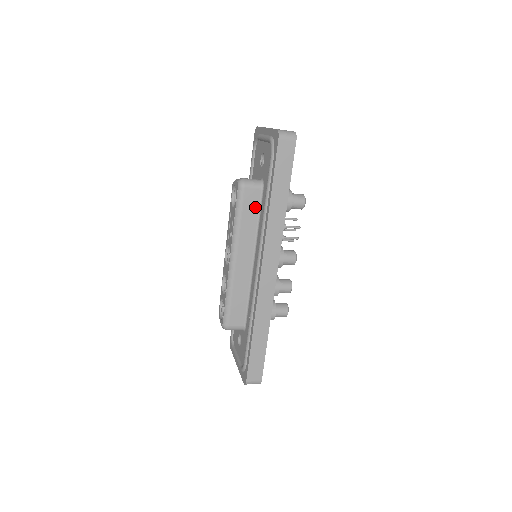
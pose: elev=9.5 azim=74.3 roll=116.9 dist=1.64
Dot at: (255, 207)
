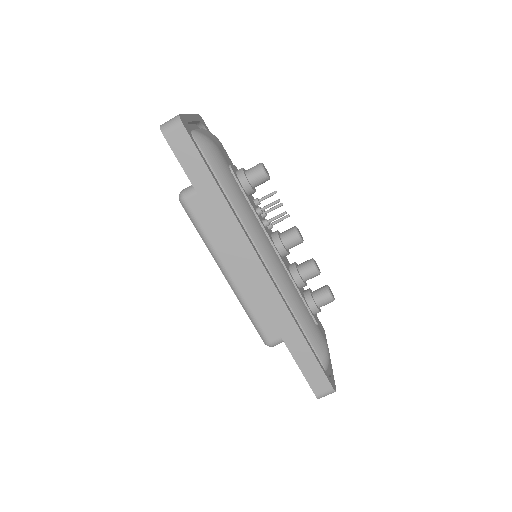
Dot at: occluded
